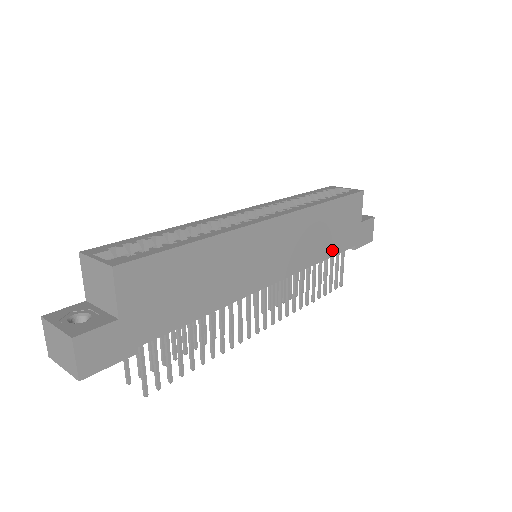
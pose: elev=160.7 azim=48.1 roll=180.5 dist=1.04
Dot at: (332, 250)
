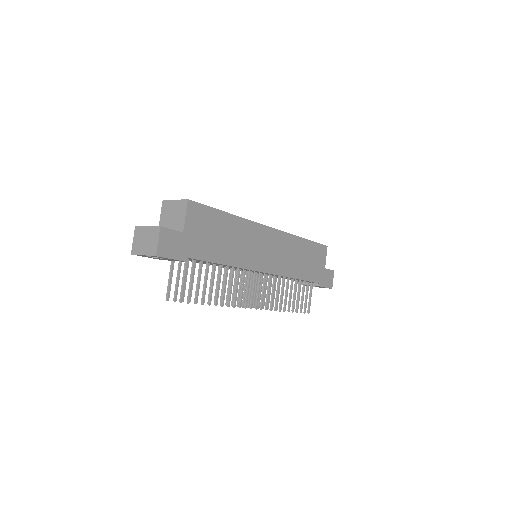
Dot at: (305, 276)
